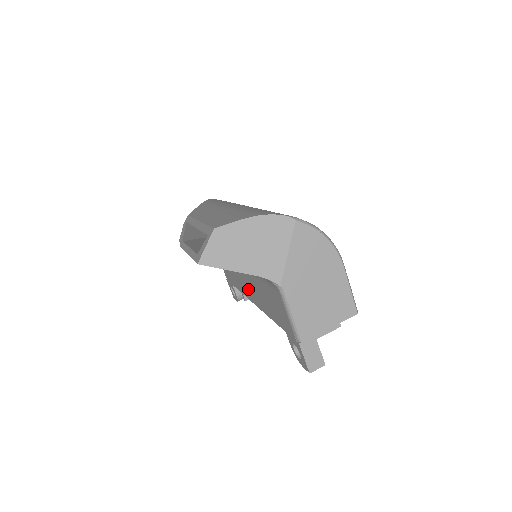
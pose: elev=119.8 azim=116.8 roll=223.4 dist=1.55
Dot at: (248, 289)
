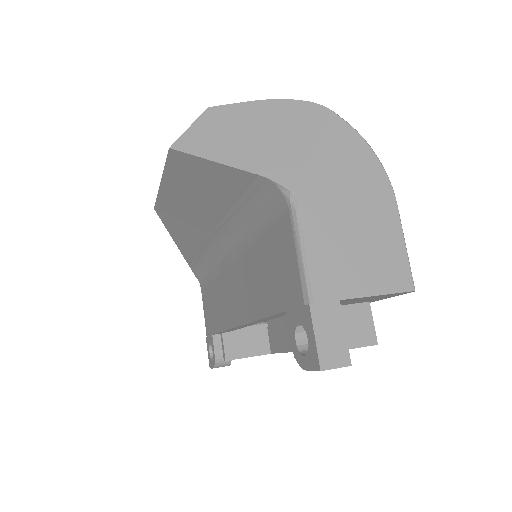
Dot at: (235, 302)
